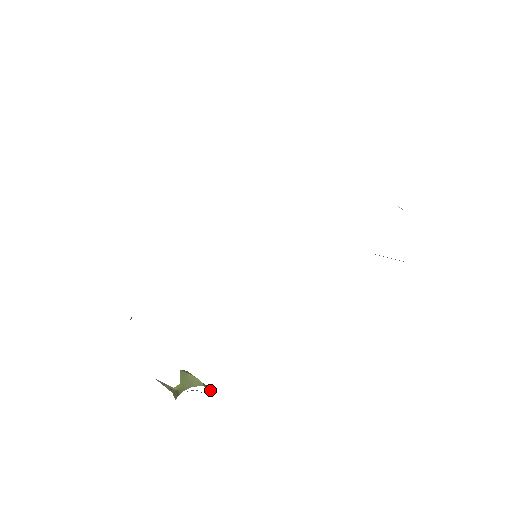
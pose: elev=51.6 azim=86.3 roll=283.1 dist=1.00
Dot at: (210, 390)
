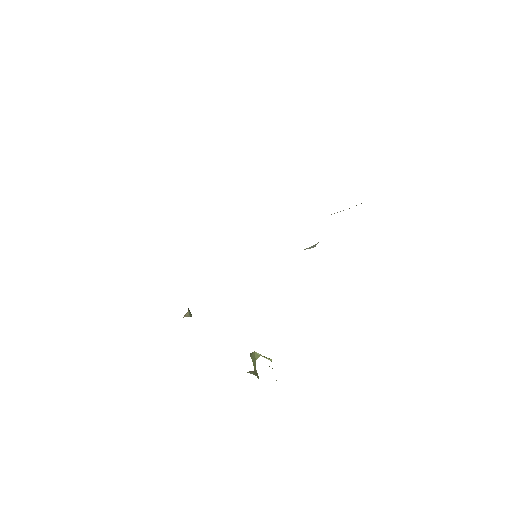
Dot at: (270, 360)
